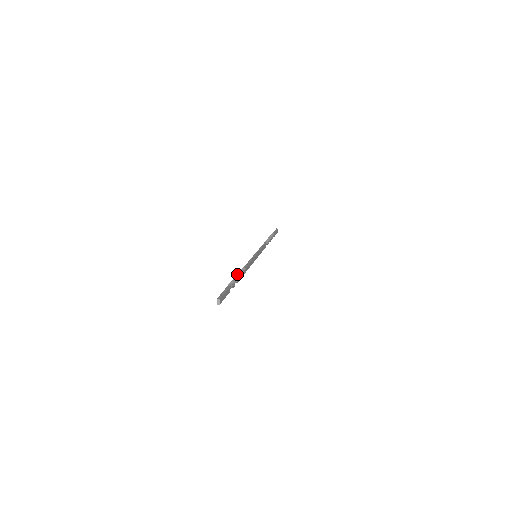
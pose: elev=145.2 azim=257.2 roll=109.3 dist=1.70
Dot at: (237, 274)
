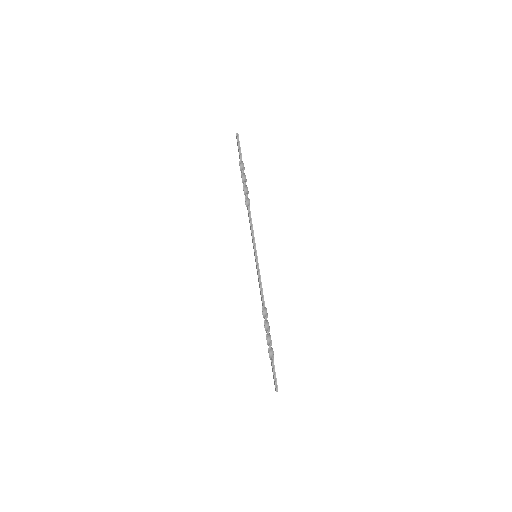
Dot at: (265, 325)
